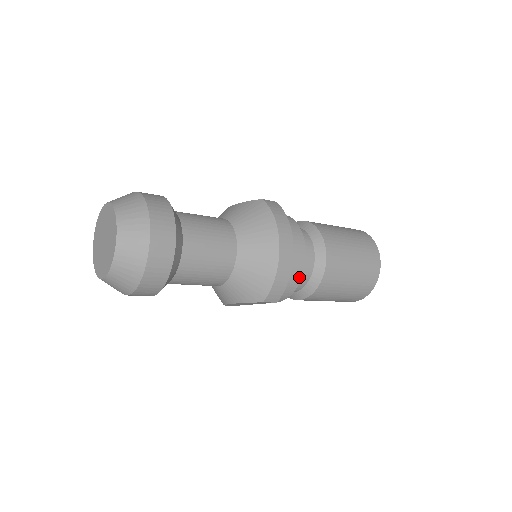
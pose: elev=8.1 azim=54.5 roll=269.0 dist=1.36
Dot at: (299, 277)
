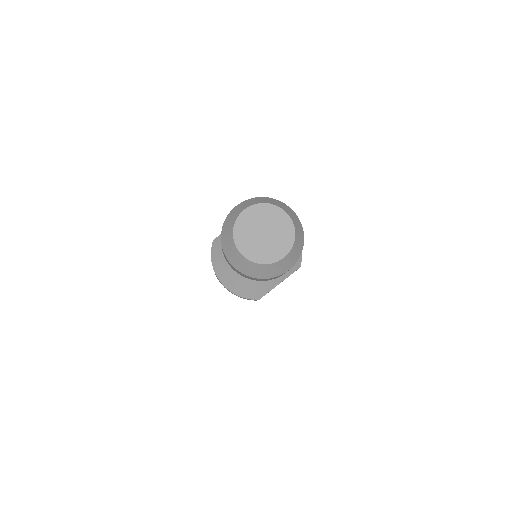
Dot at: occluded
